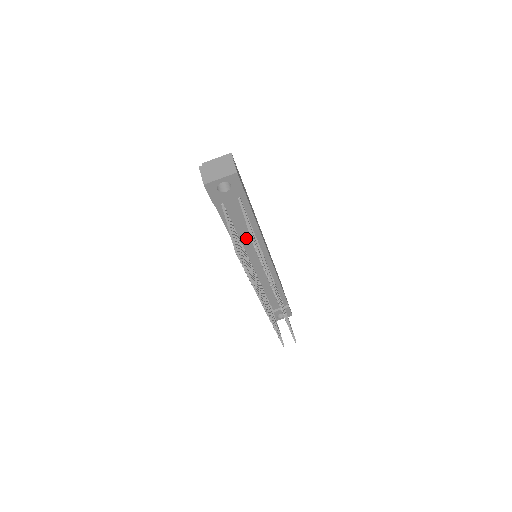
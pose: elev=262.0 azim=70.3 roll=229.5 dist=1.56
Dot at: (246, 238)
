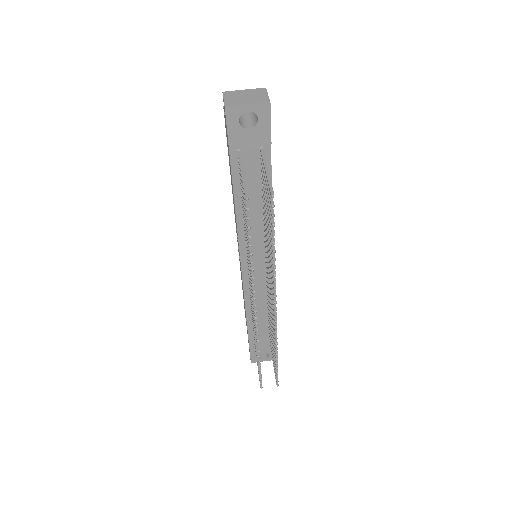
Dot at: (253, 217)
